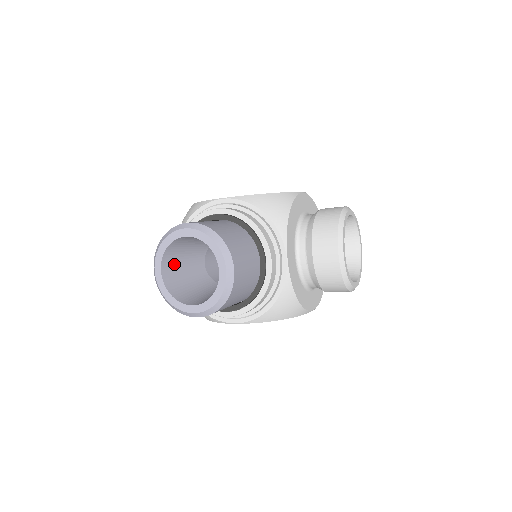
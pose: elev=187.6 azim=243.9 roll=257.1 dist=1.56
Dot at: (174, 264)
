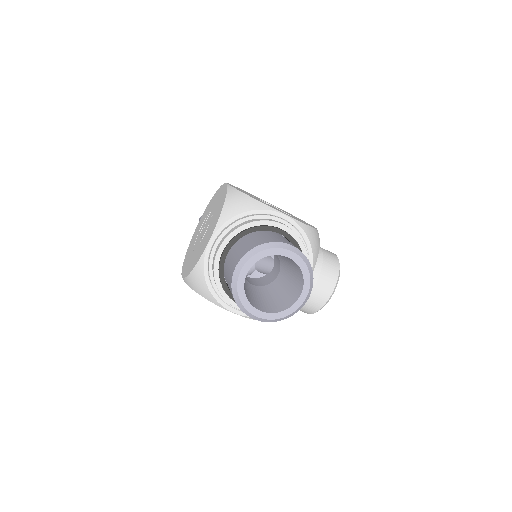
Dot at: occluded
